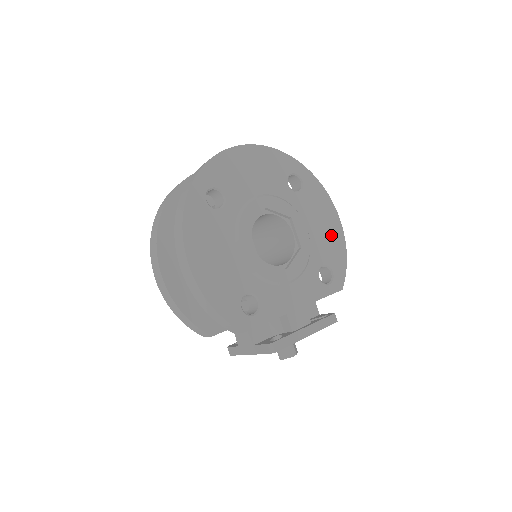
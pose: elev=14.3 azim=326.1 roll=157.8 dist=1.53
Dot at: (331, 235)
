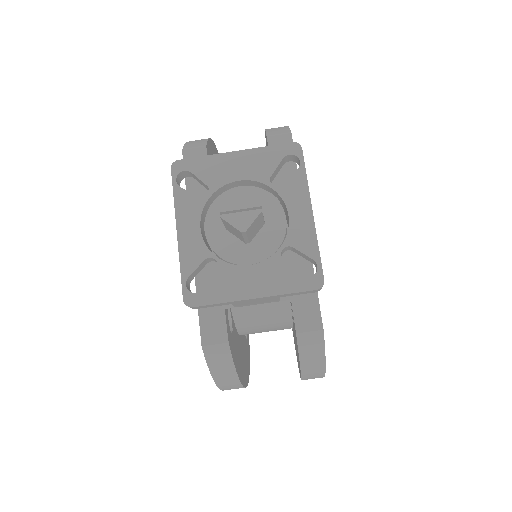
Dot at: occluded
